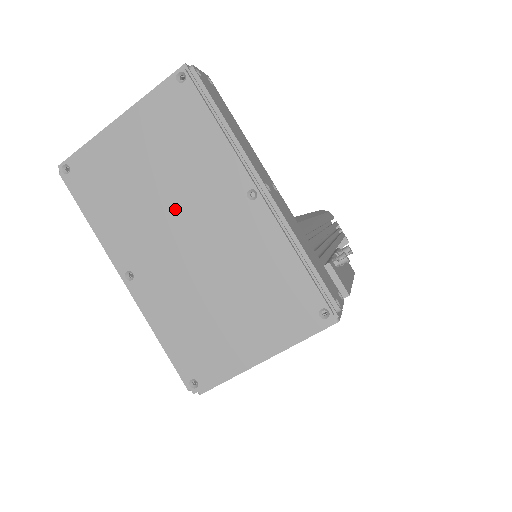
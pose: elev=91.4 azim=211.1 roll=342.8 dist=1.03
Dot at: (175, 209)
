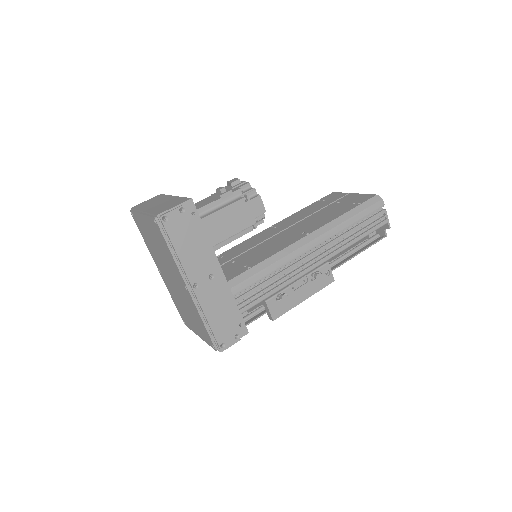
Dot at: (166, 266)
